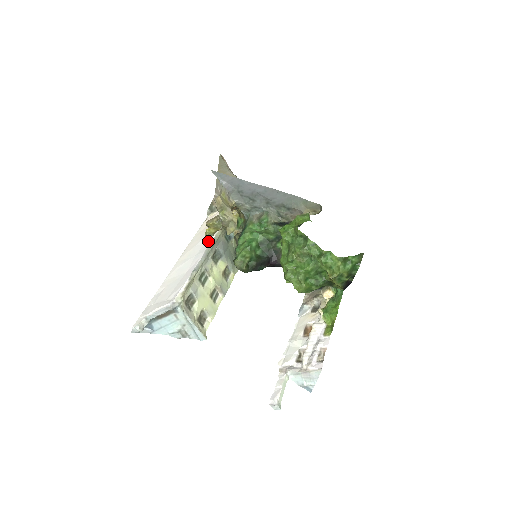
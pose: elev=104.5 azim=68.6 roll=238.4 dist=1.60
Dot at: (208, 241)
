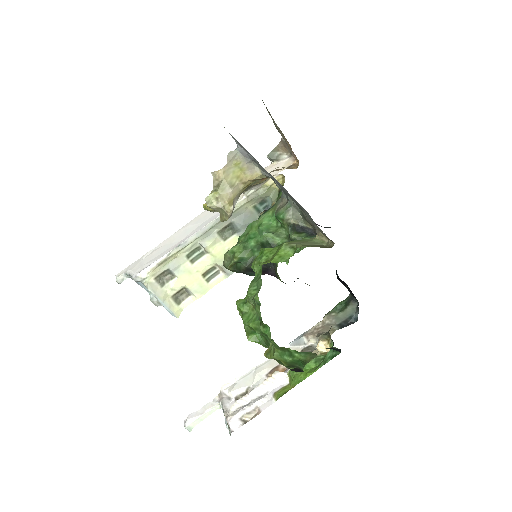
Dot at: occluded
